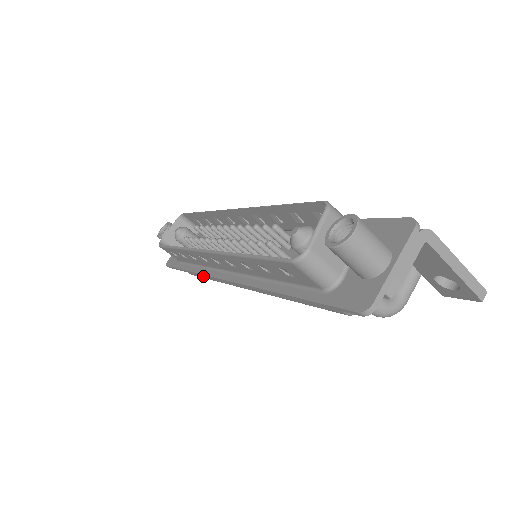
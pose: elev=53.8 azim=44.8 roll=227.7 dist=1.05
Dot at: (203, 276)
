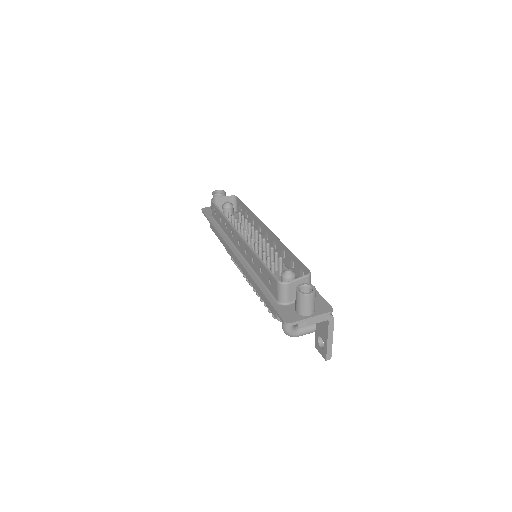
Dot at: (219, 236)
